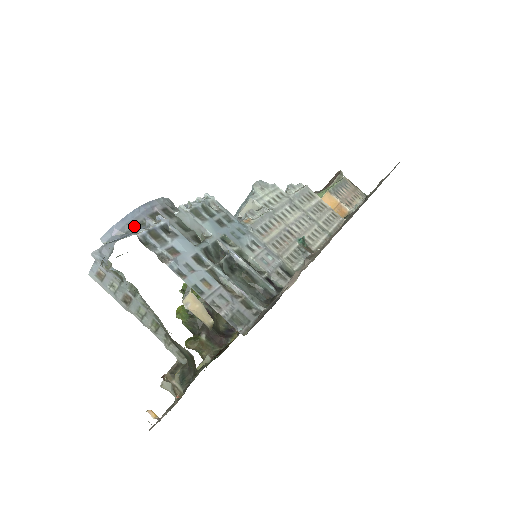
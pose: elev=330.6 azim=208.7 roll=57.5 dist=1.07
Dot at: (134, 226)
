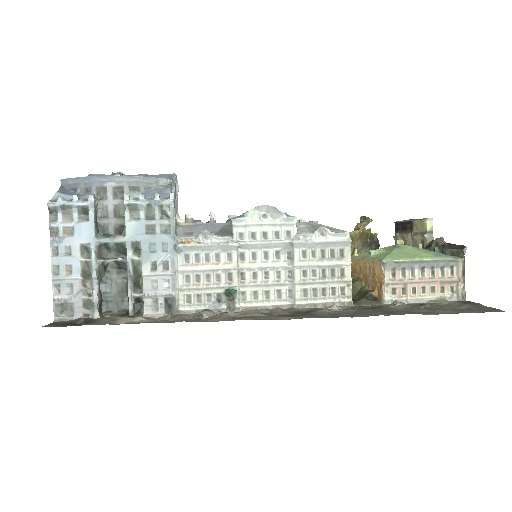
Dot at: (79, 189)
